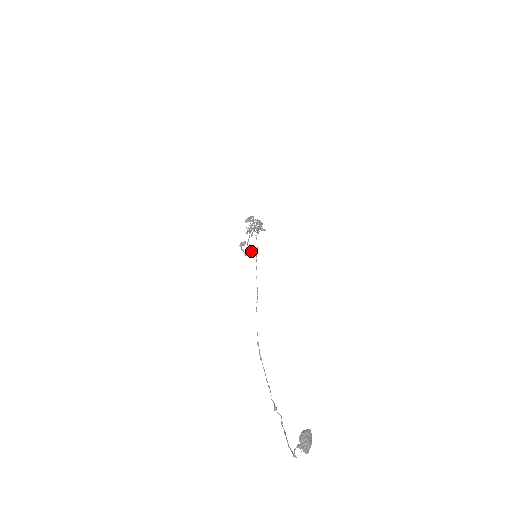
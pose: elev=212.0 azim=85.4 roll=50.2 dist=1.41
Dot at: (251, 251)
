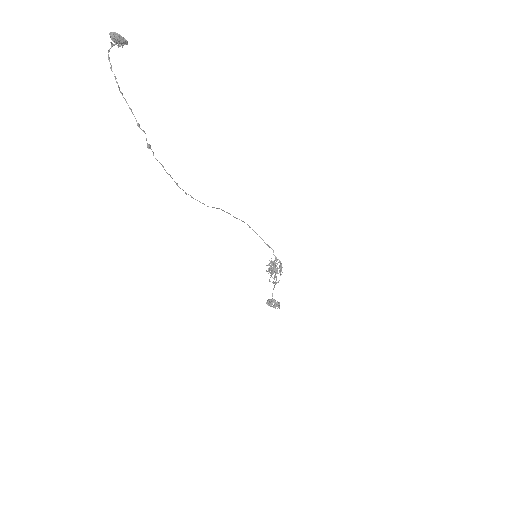
Dot at: (275, 300)
